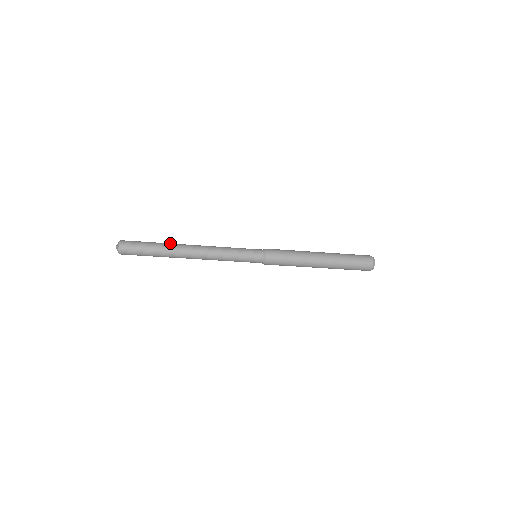
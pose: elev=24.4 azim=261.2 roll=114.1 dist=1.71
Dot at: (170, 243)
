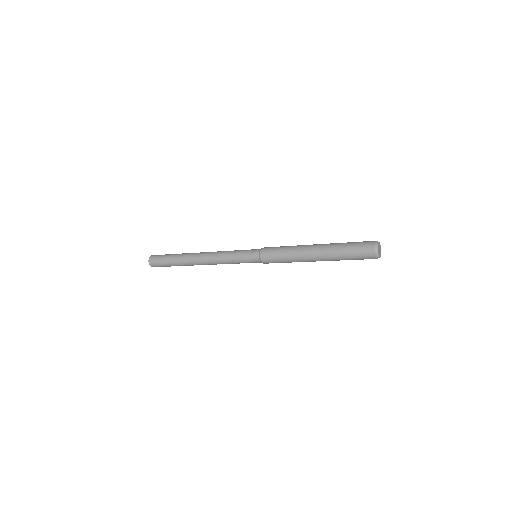
Dot at: occluded
